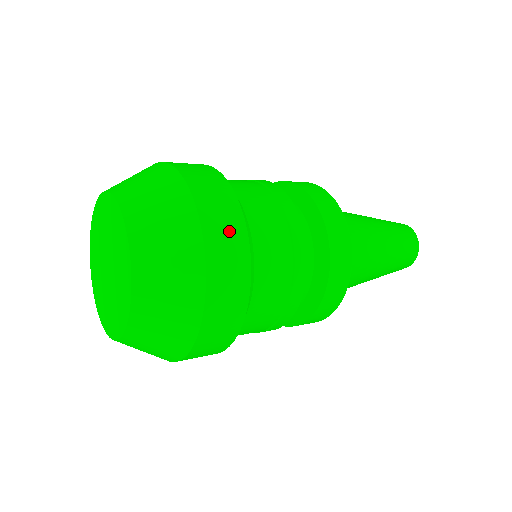
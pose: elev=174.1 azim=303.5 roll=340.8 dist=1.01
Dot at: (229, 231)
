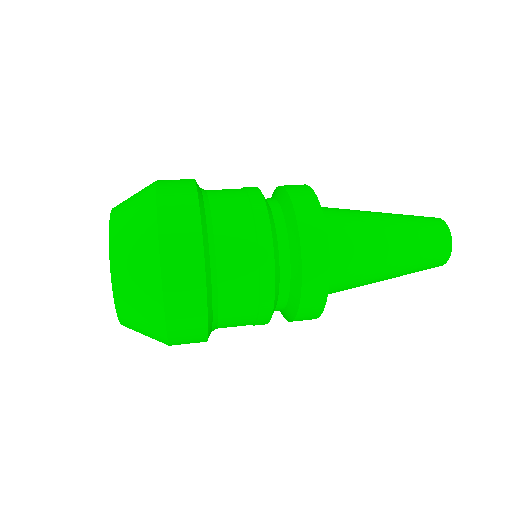
Dot at: (190, 319)
